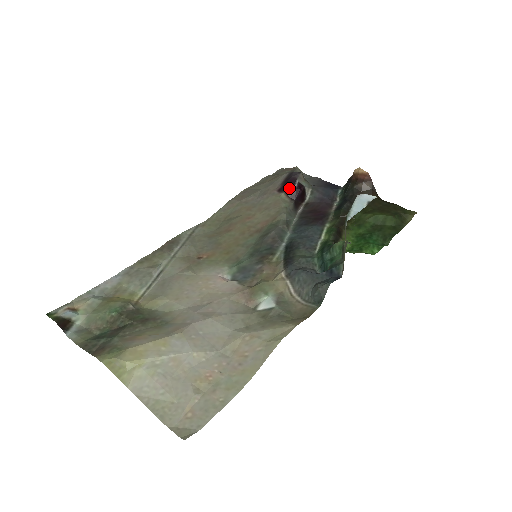
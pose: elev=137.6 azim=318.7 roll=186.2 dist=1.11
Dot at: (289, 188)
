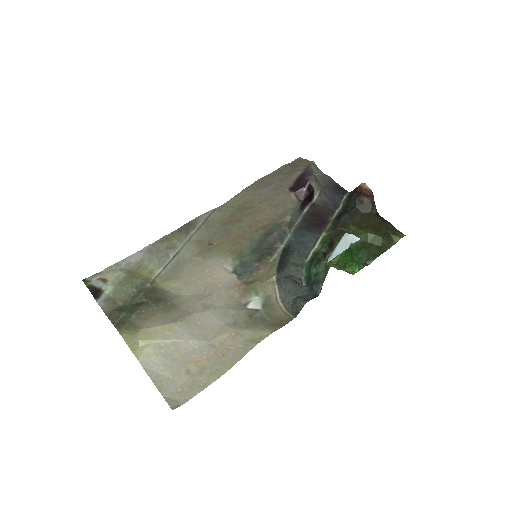
Dot at: (299, 189)
